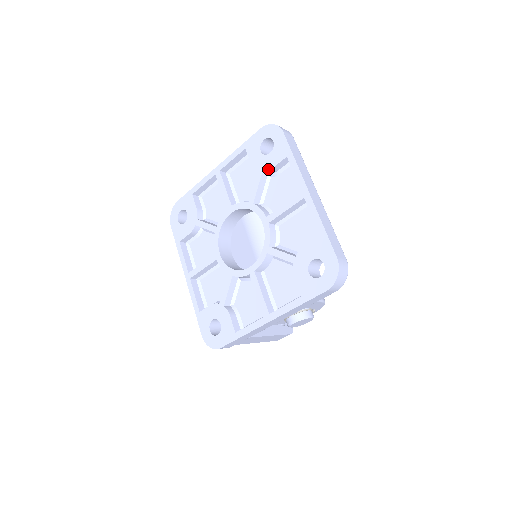
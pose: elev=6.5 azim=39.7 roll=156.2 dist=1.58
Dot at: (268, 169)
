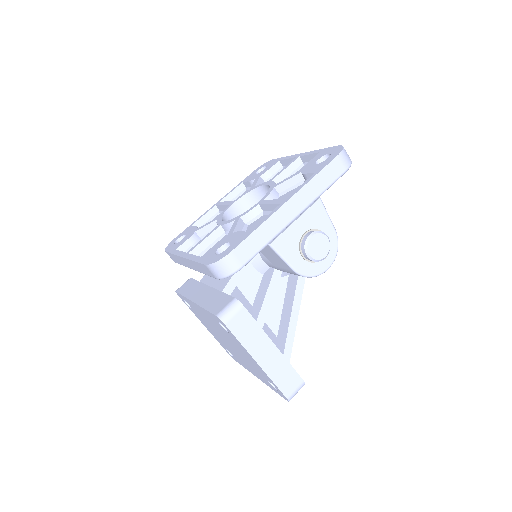
Dot at: (265, 172)
